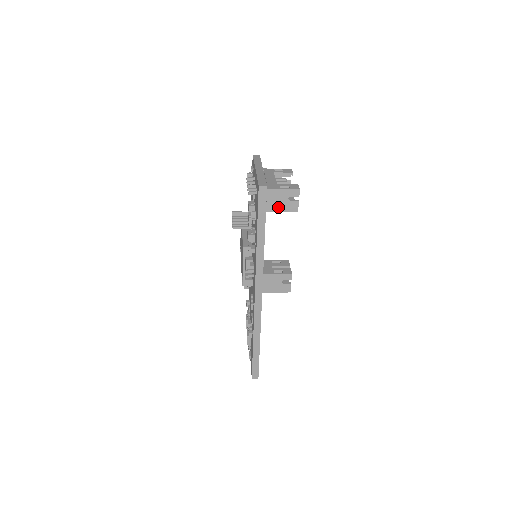
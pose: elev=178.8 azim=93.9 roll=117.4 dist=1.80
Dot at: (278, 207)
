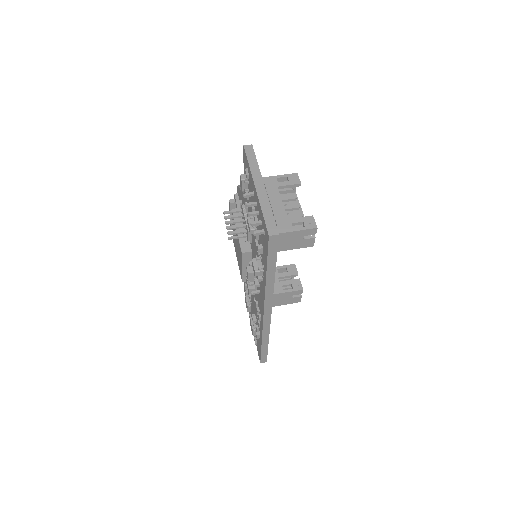
Dot at: (291, 246)
